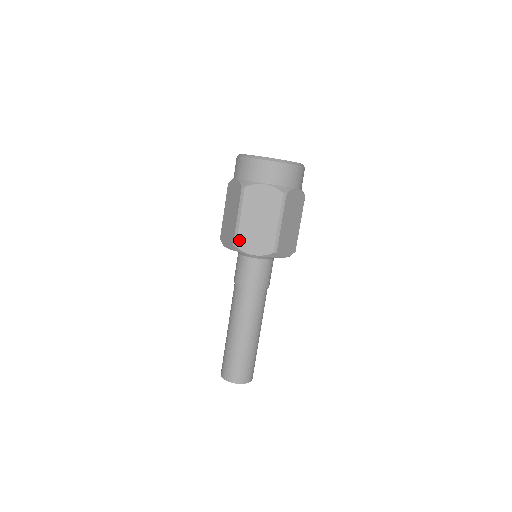
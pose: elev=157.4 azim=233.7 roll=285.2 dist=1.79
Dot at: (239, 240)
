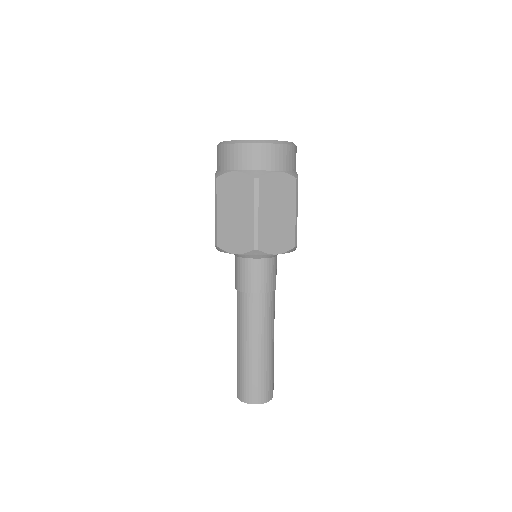
Dot at: (260, 241)
